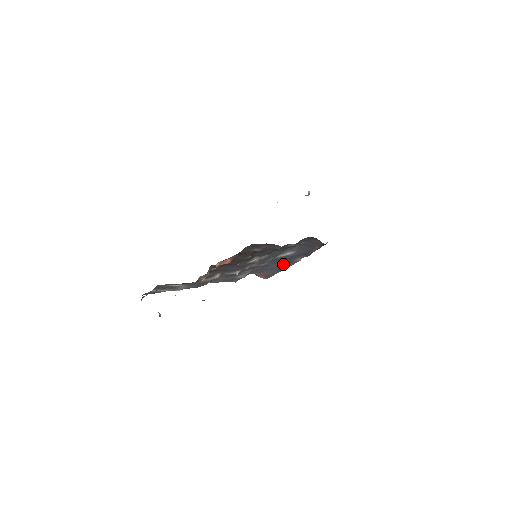
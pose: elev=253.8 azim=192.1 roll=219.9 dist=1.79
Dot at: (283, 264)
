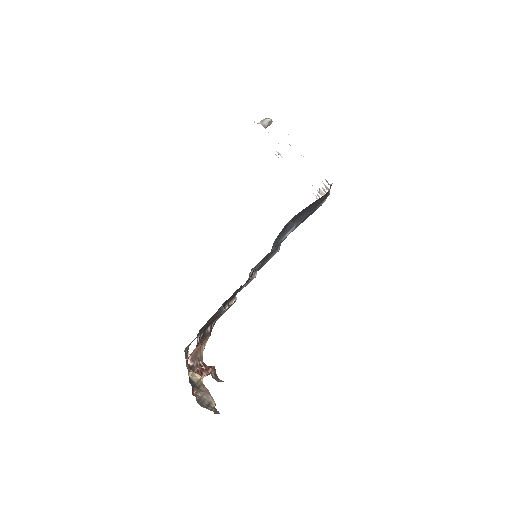
Dot at: (308, 216)
